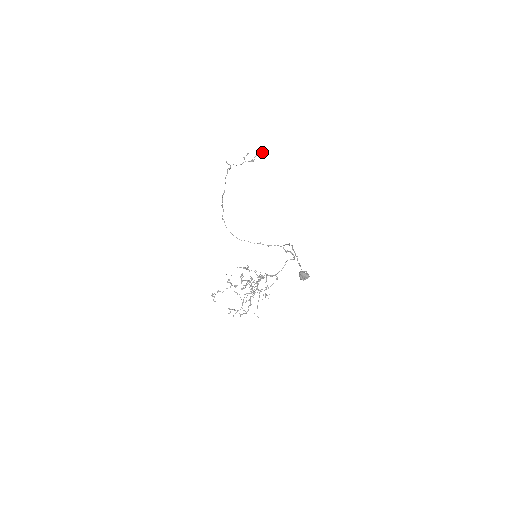
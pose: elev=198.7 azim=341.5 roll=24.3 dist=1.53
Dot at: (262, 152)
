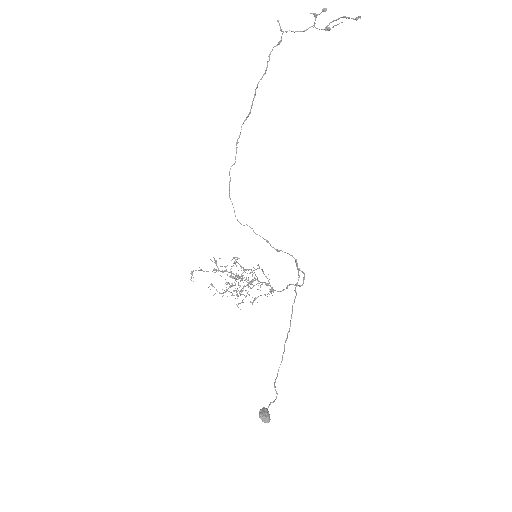
Dot at: occluded
